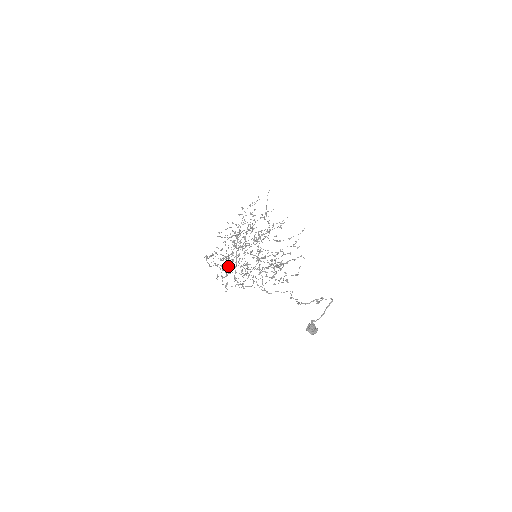
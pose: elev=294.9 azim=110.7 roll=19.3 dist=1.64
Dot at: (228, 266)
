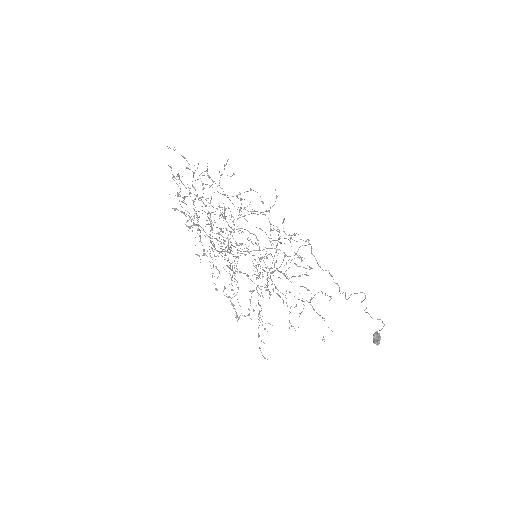
Dot at: occluded
